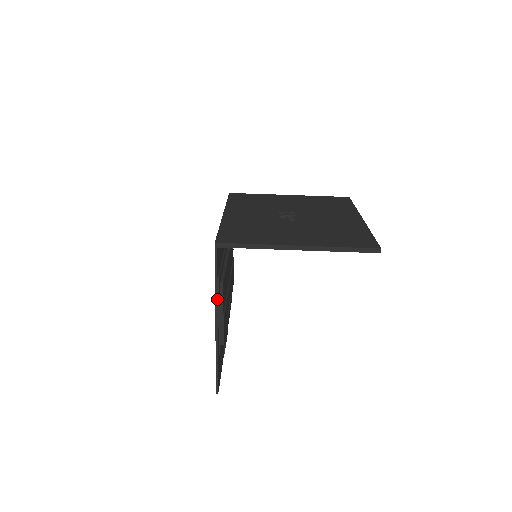
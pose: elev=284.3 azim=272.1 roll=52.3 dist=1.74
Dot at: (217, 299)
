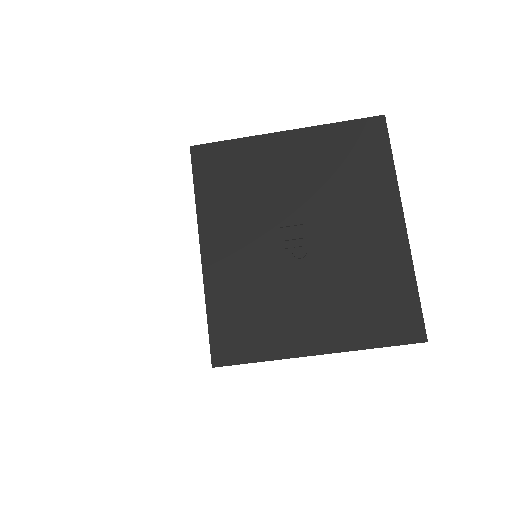
Dot at: occluded
